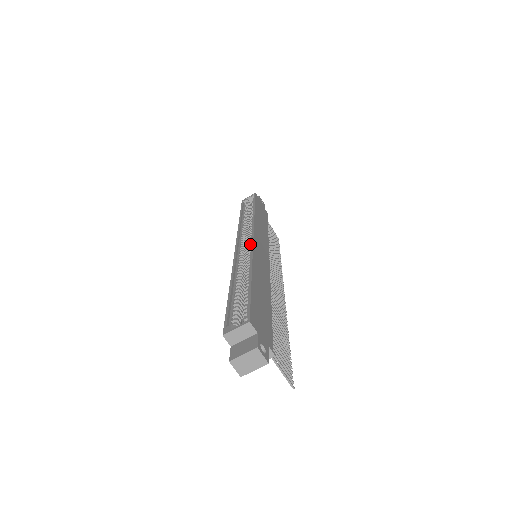
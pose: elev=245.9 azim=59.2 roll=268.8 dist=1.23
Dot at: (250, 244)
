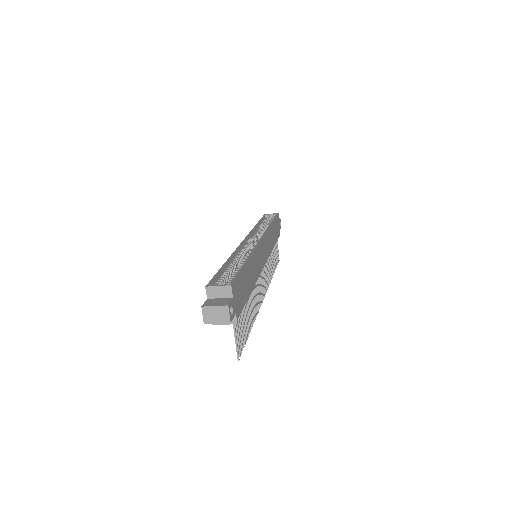
Dot at: (256, 243)
